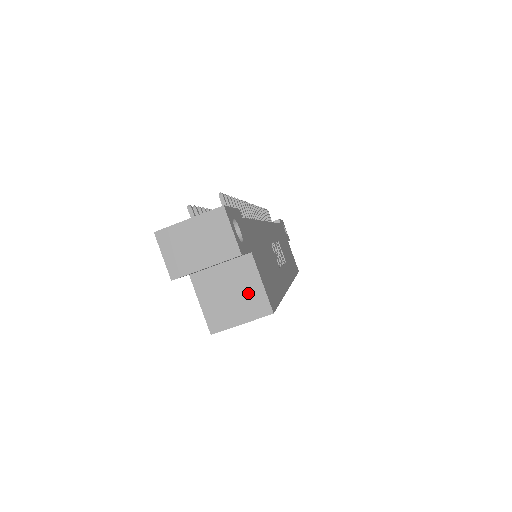
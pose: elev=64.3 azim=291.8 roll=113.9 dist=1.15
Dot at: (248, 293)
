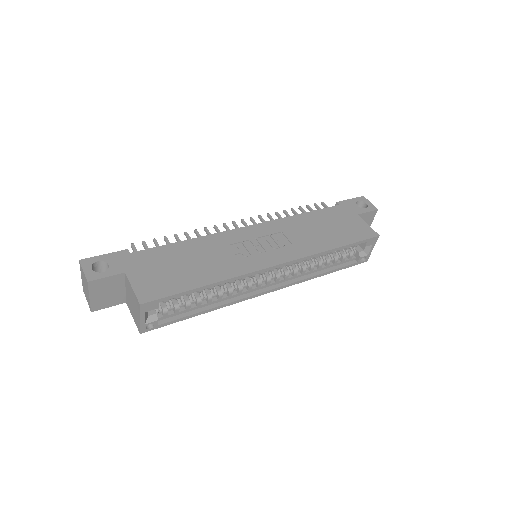
Dot at: (133, 298)
